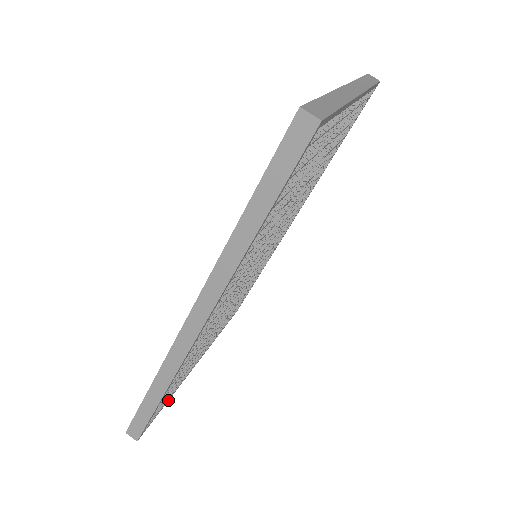
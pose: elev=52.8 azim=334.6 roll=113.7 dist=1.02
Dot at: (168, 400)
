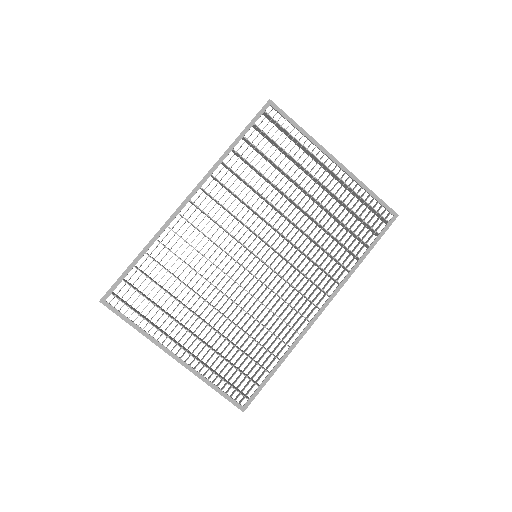
Dot at: (135, 327)
